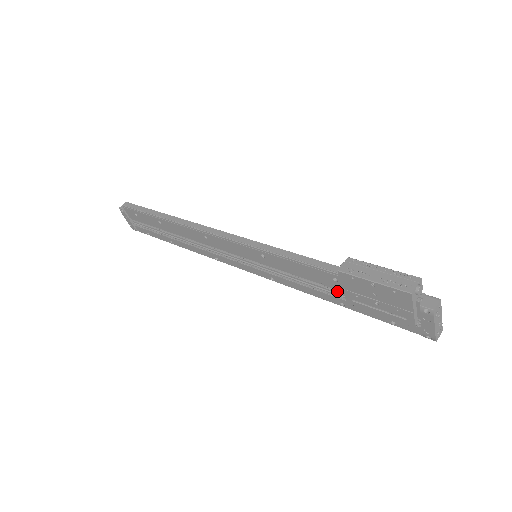
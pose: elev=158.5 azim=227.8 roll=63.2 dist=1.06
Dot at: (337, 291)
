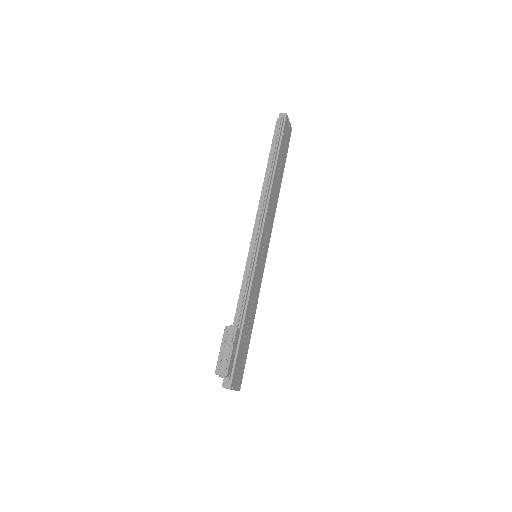
Dot at: occluded
